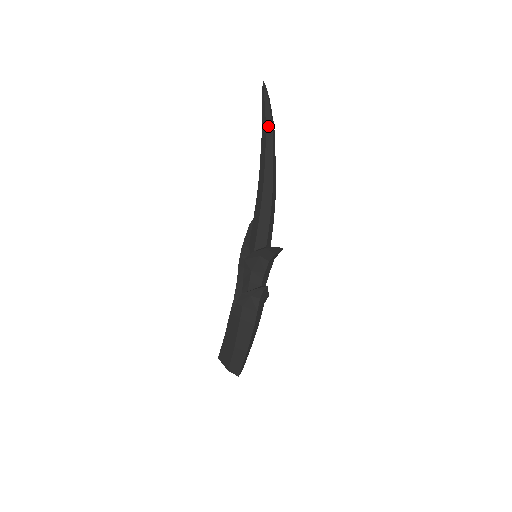
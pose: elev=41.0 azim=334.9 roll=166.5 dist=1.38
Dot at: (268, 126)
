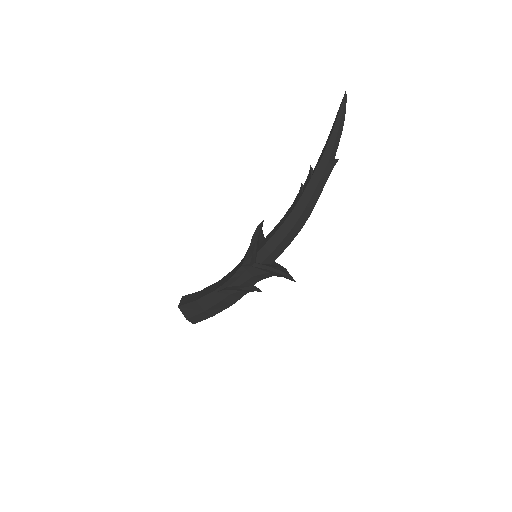
Dot at: (332, 161)
